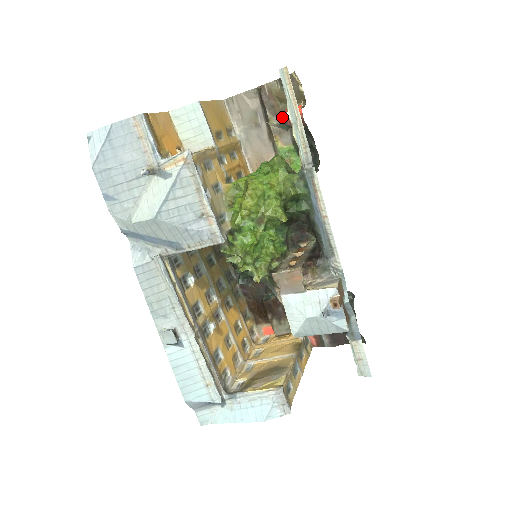
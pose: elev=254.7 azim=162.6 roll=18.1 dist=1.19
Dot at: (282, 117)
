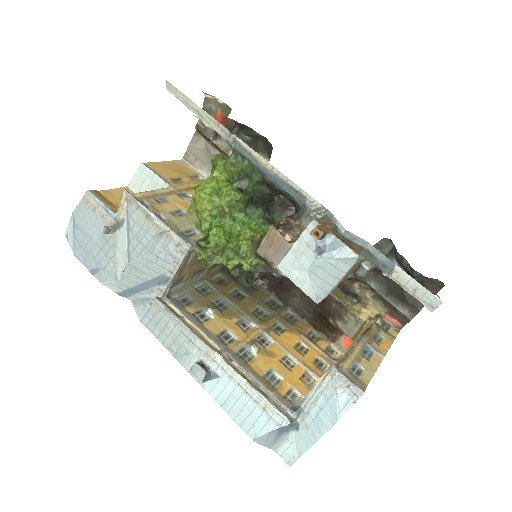
Dot at: occluded
